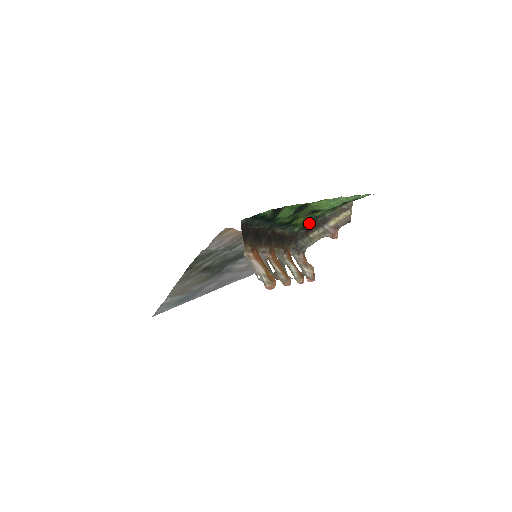
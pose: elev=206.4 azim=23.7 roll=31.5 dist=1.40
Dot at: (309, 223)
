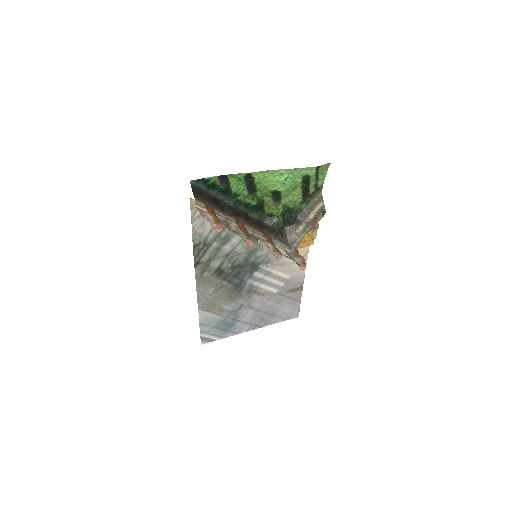
Dot at: (290, 218)
